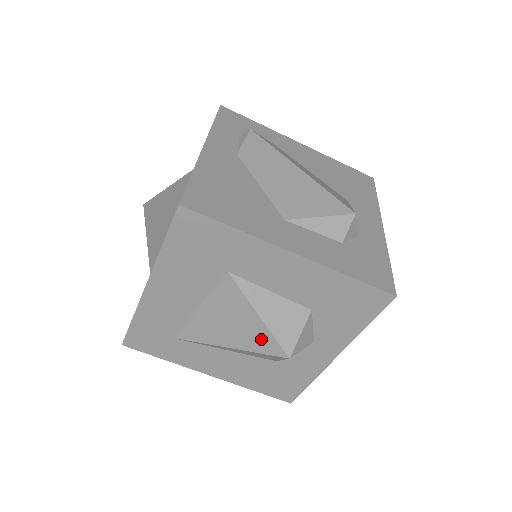
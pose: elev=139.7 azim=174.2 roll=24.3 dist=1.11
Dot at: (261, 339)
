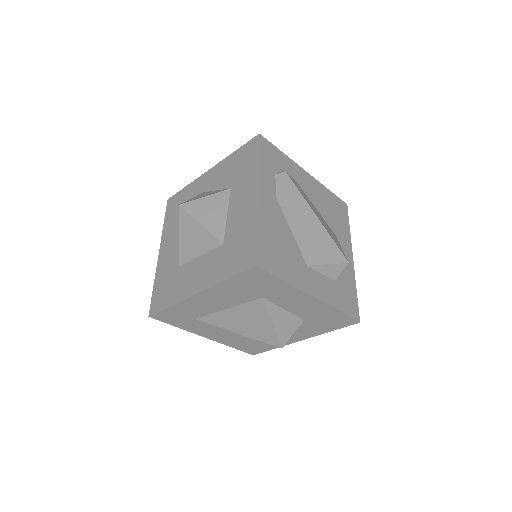
Dot at: (267, 335)
